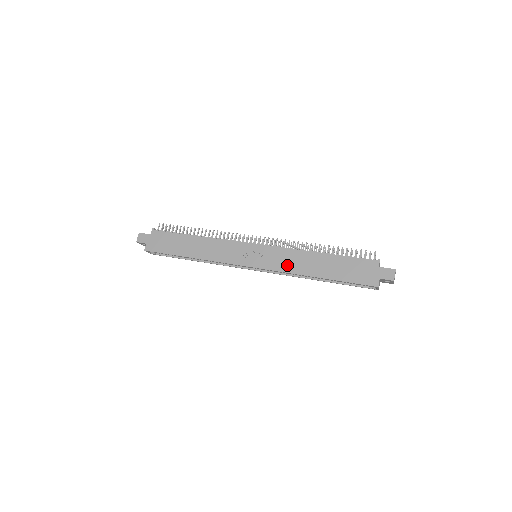
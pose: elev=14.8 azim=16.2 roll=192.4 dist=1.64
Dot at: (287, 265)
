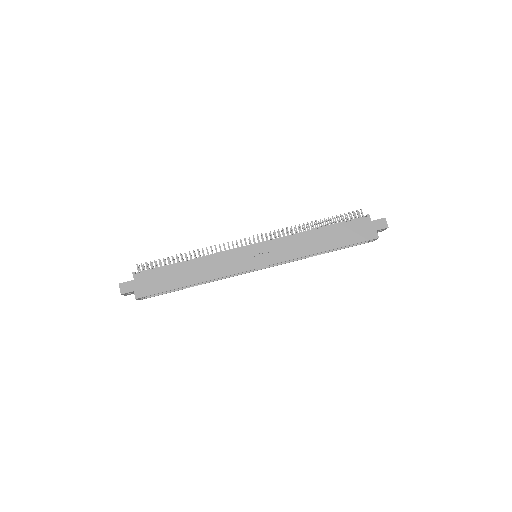
Dot at: (293, 252)
